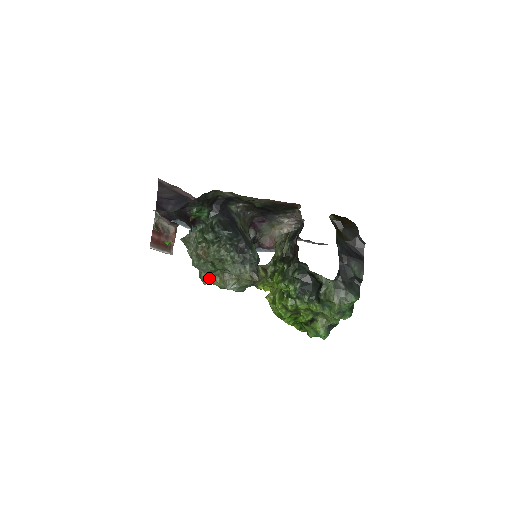
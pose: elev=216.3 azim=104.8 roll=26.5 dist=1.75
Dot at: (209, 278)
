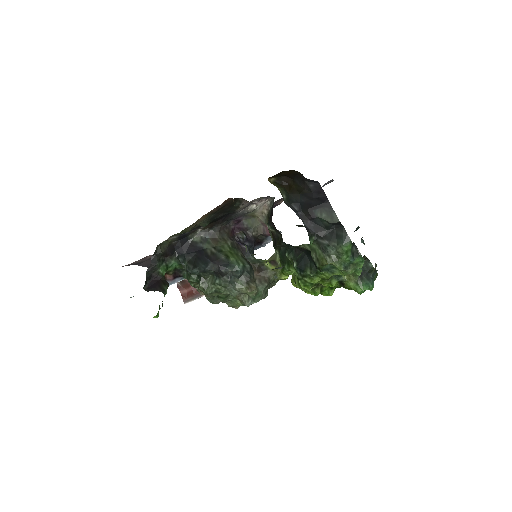
Dot at: (232, 304)
